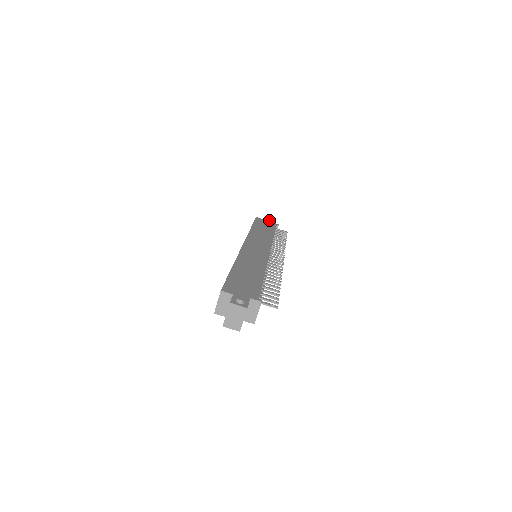
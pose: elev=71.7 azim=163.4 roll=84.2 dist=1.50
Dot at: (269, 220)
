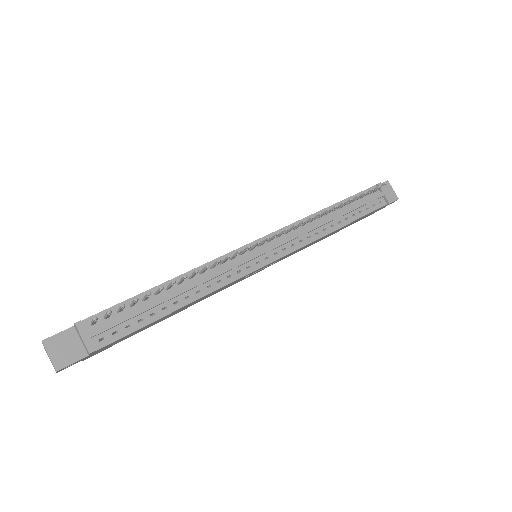
Dot at: occluded
